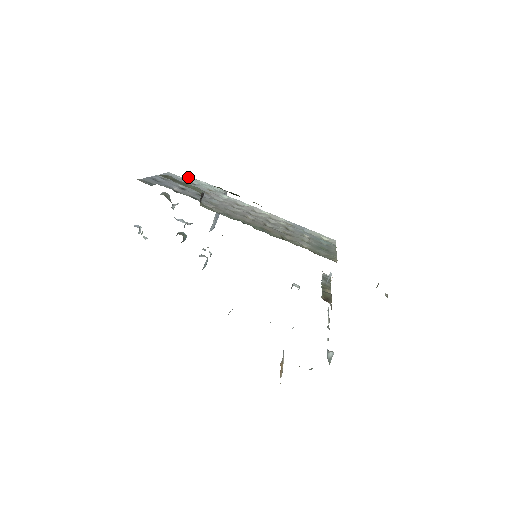
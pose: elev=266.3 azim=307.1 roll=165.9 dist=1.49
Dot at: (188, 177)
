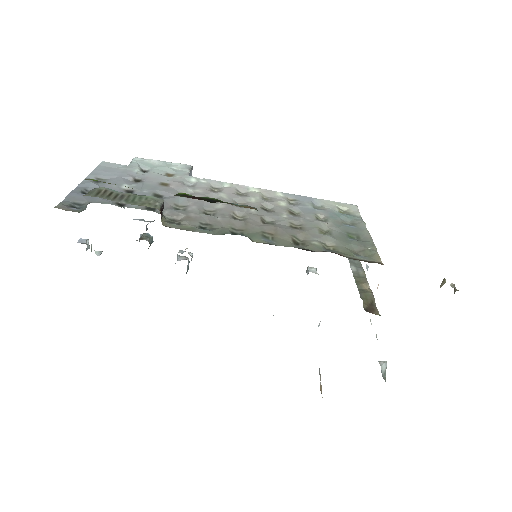
Dot at: (132, 159)
